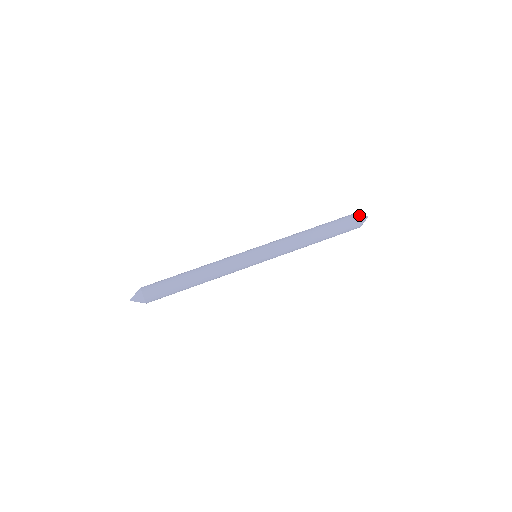
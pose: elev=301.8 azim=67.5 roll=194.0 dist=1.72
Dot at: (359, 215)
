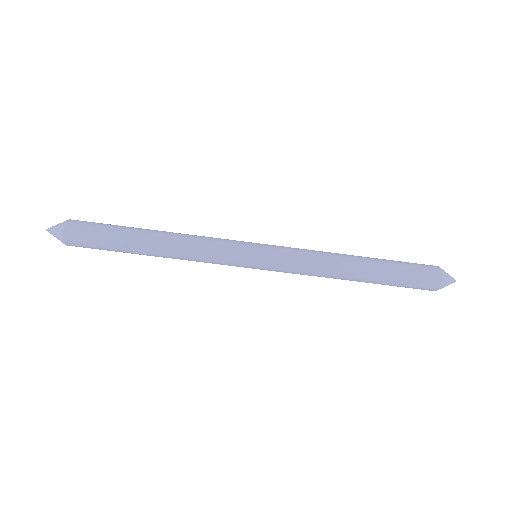
Dot at: occluded
